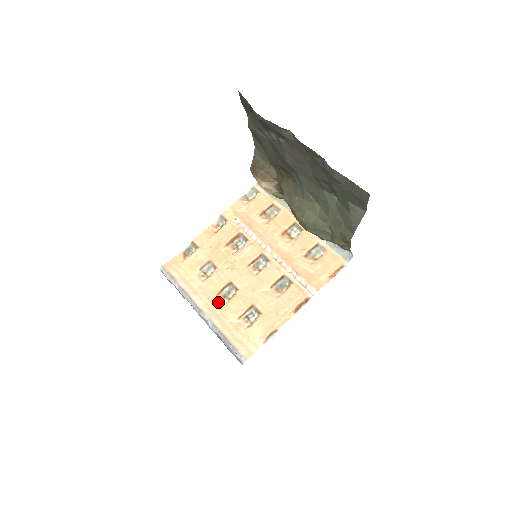
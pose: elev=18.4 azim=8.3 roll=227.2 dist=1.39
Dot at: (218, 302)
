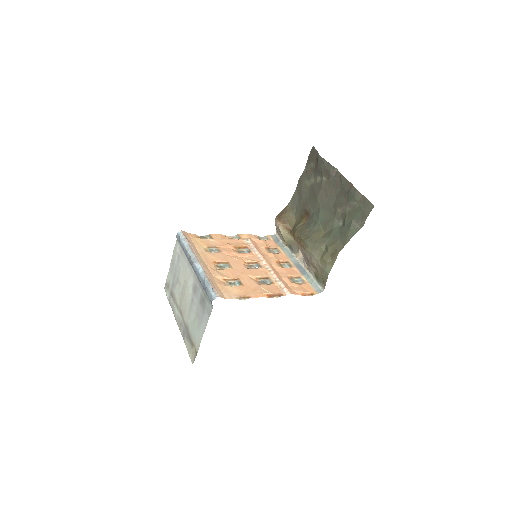
Dot at: (212, 265)
